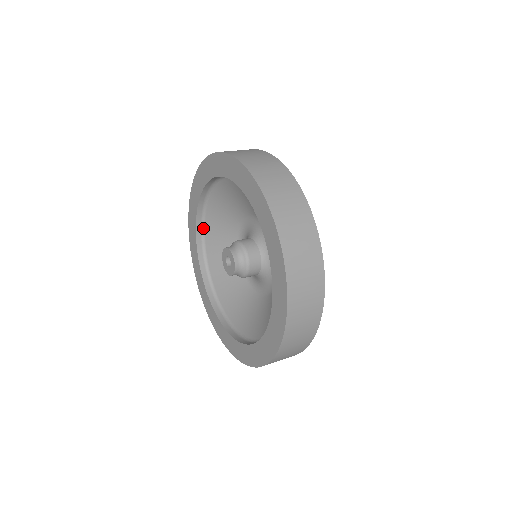
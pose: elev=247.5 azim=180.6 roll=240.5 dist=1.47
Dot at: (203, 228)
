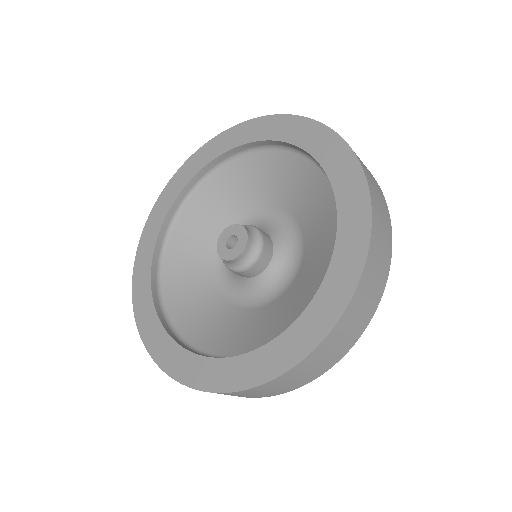
Dot at: (191, 192)
